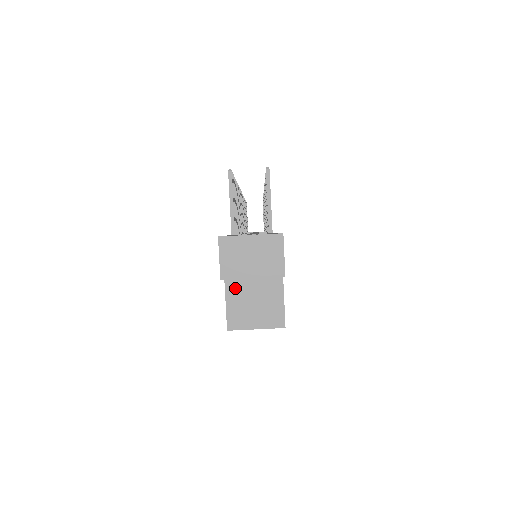
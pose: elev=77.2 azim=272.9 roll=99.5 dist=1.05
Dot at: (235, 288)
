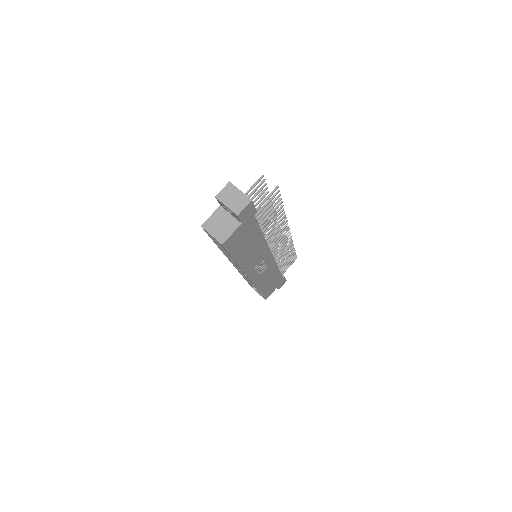
Dot at: (219, 213)
